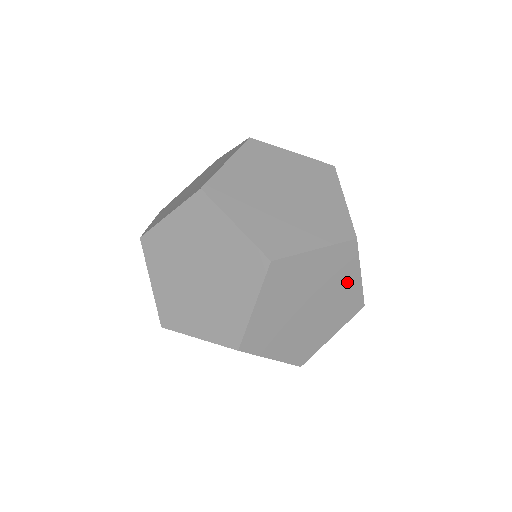
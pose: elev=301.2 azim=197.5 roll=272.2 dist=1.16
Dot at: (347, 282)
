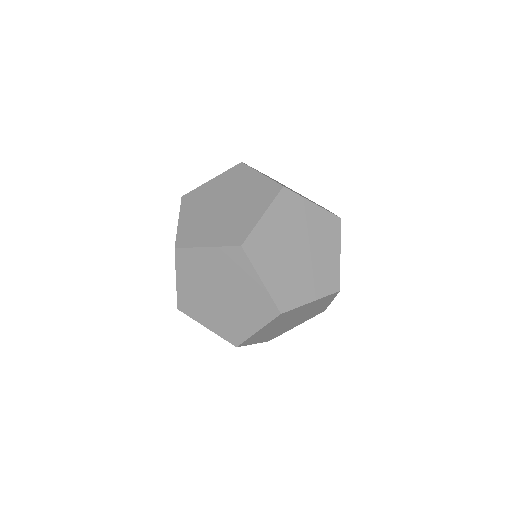
Dot at: (251, 182)
